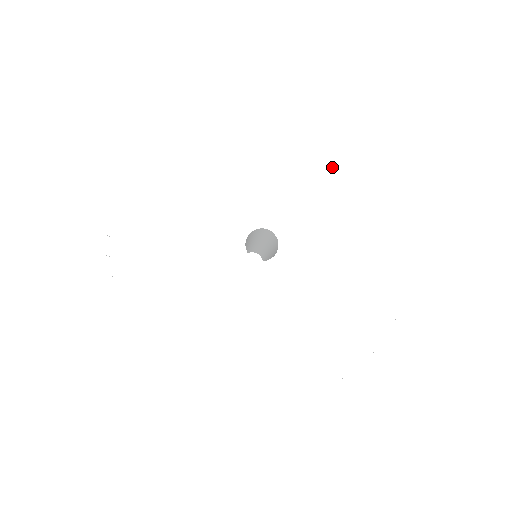
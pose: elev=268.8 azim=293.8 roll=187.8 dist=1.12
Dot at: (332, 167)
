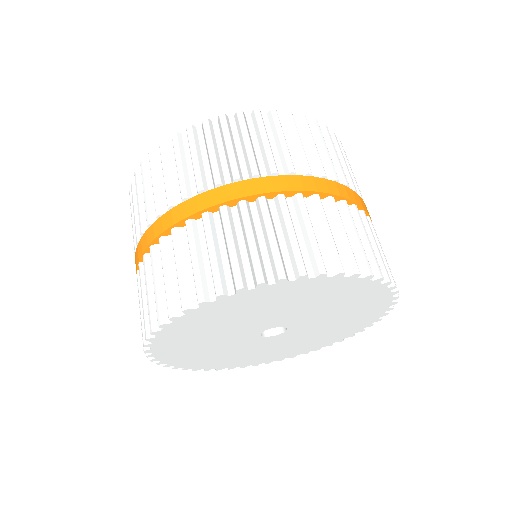
Dot at: (278, 299)
